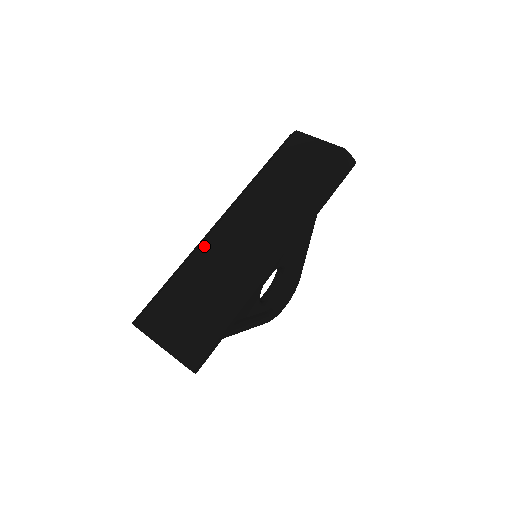
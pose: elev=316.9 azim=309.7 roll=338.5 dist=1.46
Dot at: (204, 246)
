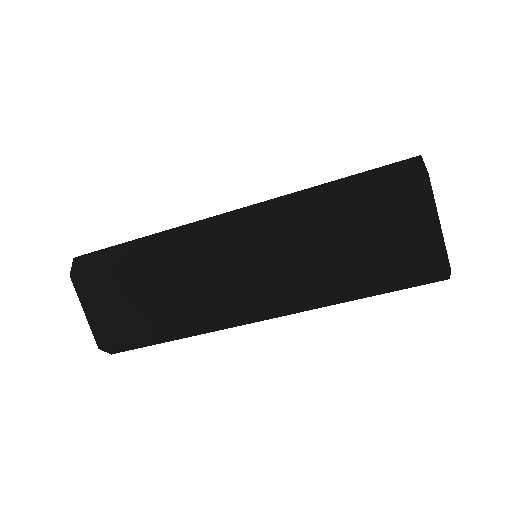
Dot at: (188, 249)
